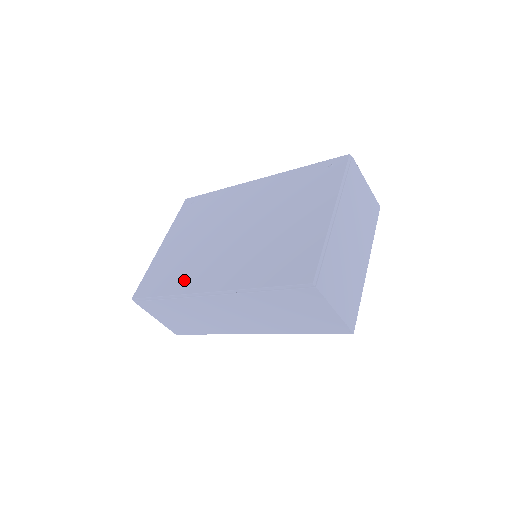
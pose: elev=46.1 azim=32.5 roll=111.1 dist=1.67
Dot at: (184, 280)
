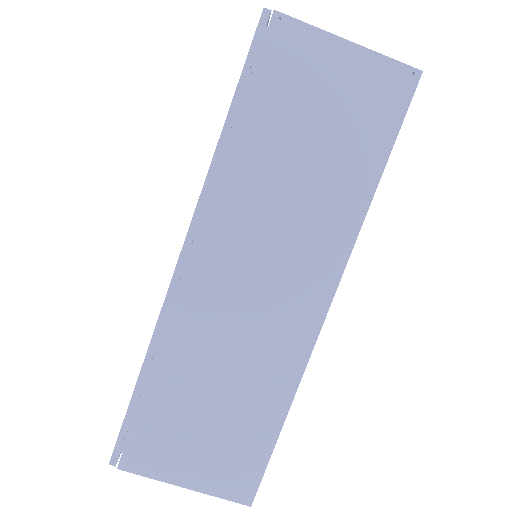
Dot at: occluded
